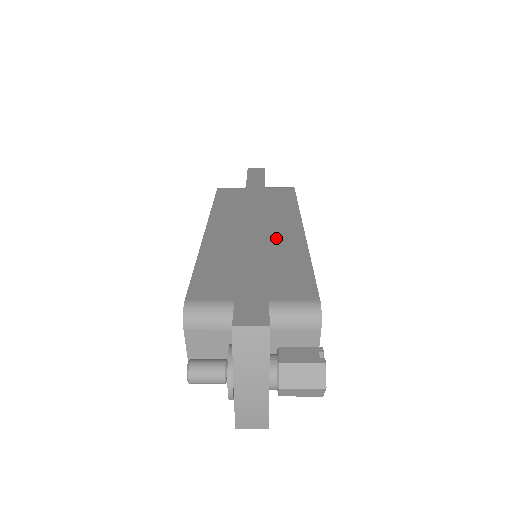
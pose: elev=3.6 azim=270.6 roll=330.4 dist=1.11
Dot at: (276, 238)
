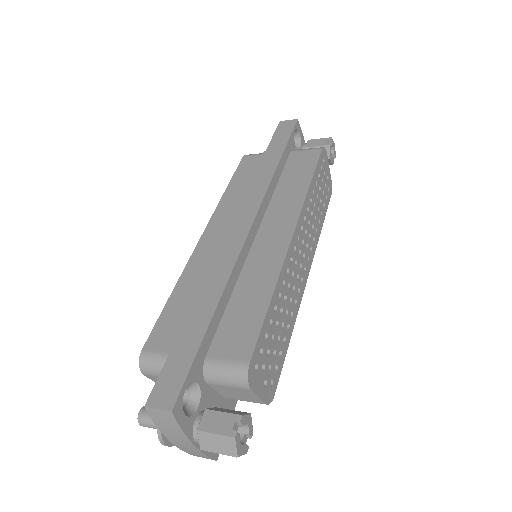
Dot at: (258, 252)
